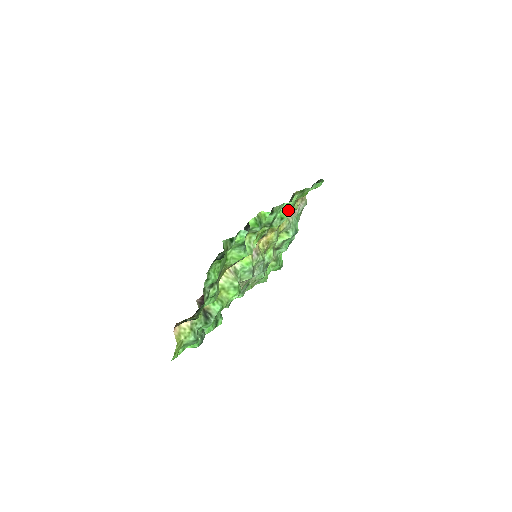
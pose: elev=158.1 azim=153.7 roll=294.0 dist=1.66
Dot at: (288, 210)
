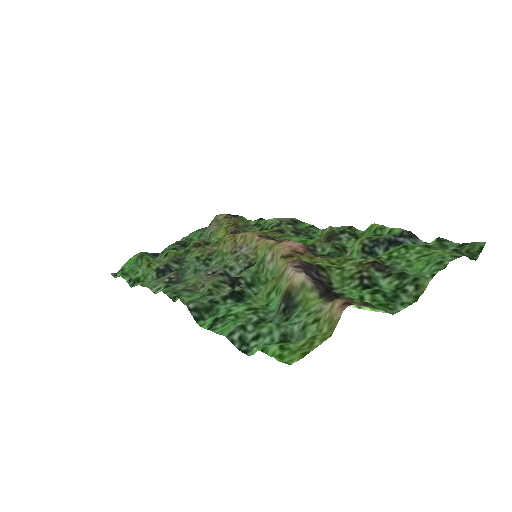
Dot at: occluded
